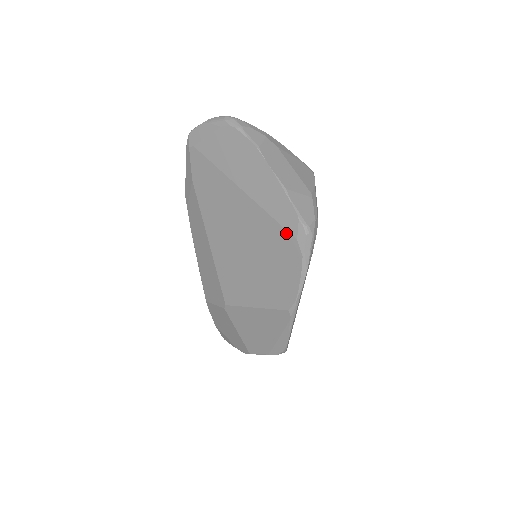
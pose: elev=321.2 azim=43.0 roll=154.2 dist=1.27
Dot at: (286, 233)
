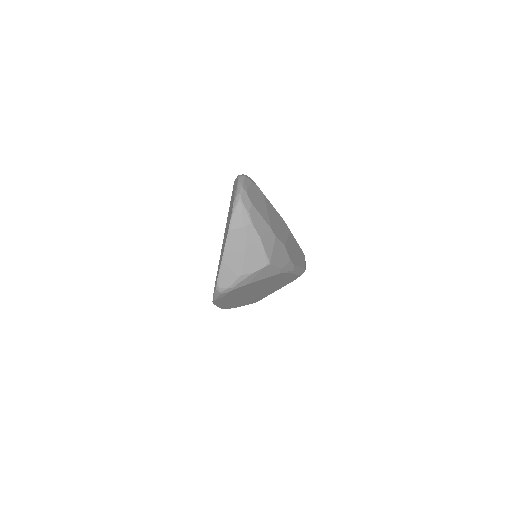
Dot at: (216, 277)
